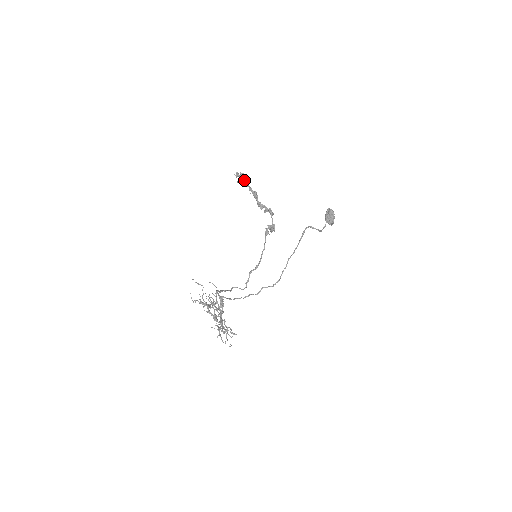
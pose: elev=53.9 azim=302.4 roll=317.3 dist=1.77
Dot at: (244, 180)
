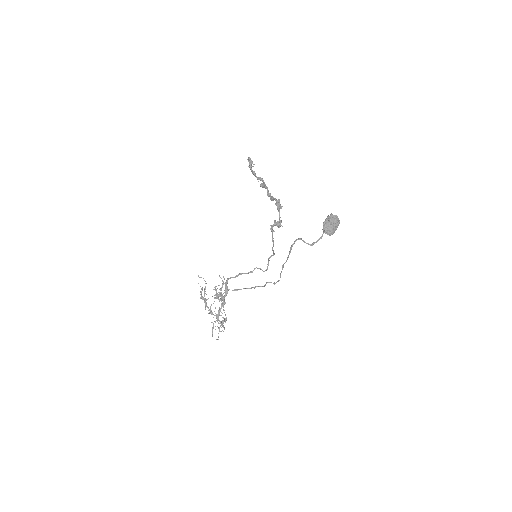
Dot at: (251, 171)
